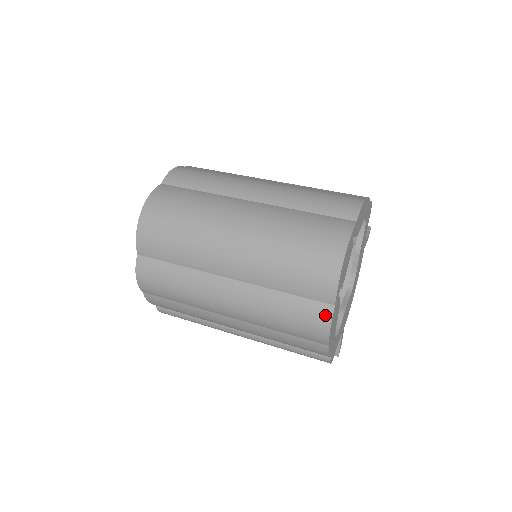
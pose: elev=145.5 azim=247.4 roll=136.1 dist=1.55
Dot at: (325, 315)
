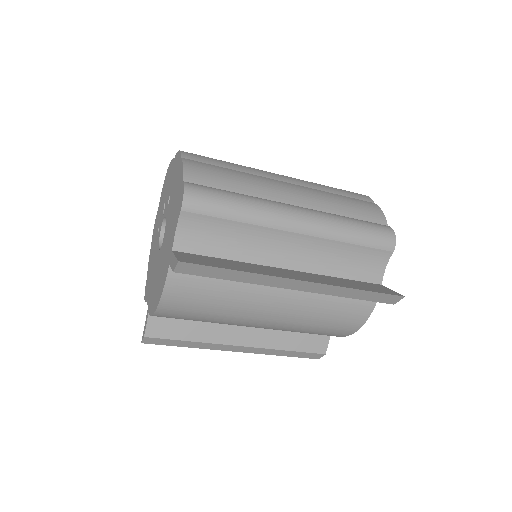
Dot at: occluded
